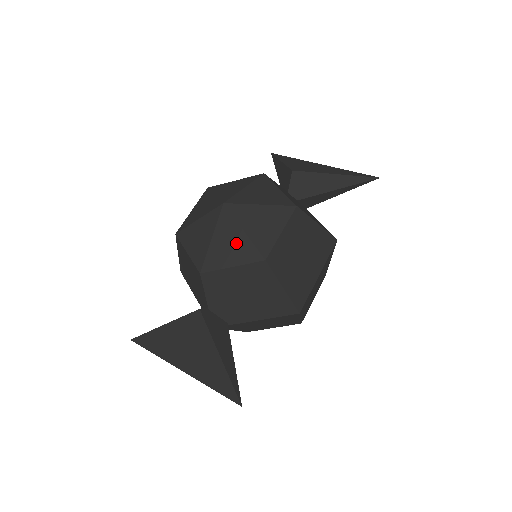
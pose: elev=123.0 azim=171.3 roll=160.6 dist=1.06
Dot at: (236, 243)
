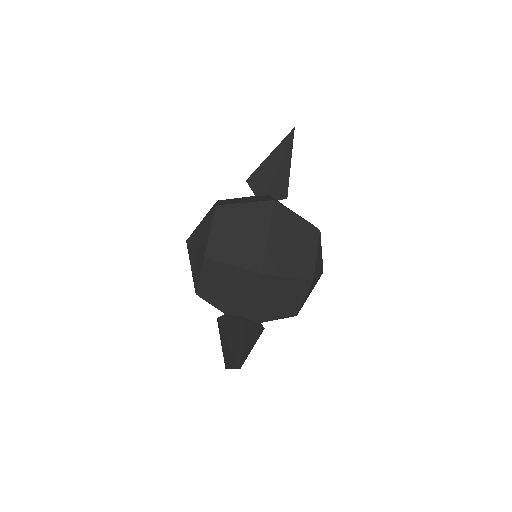
Dot at: (196, 259)
